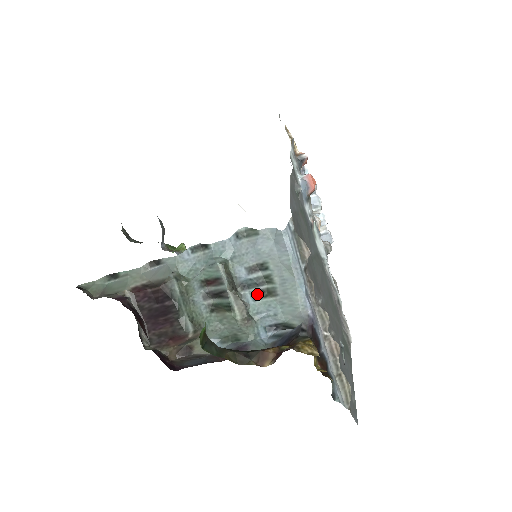
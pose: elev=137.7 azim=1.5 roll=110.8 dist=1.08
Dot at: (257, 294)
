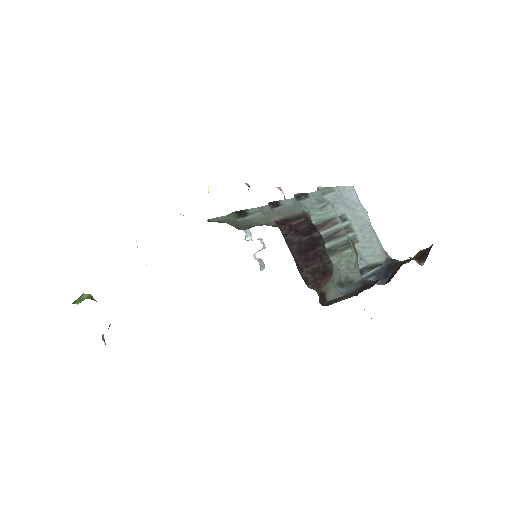
Dot at: occluded
